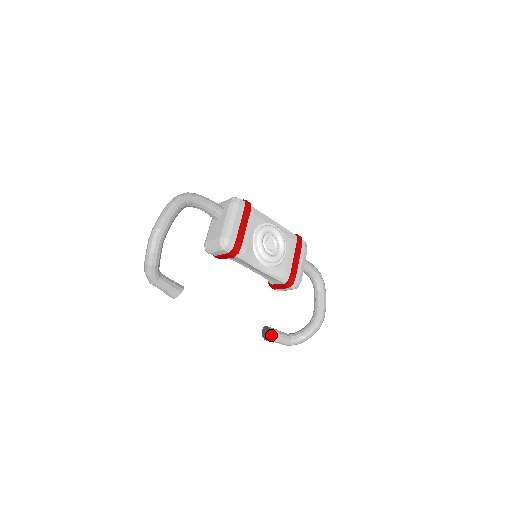
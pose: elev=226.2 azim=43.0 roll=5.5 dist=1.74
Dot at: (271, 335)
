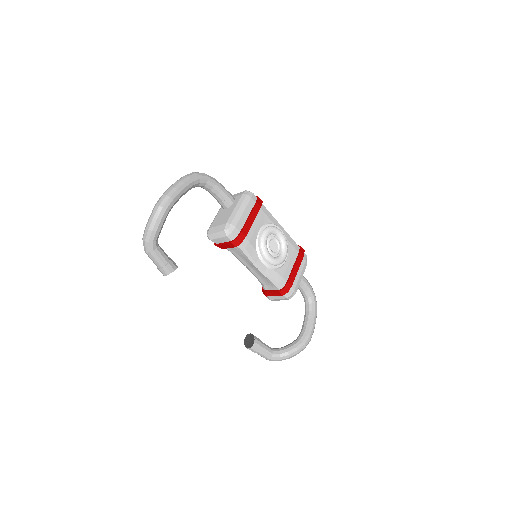
Dot at: (254, 343)
